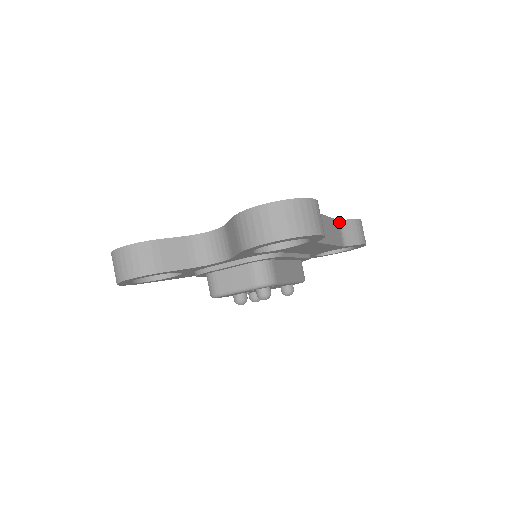
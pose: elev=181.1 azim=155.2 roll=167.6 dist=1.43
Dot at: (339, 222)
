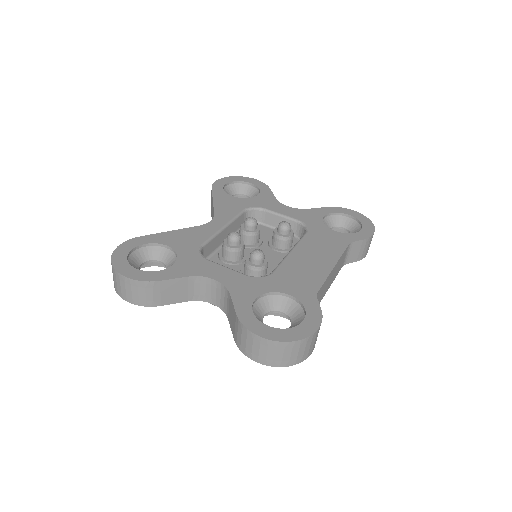
Dot at: (349, 245)
